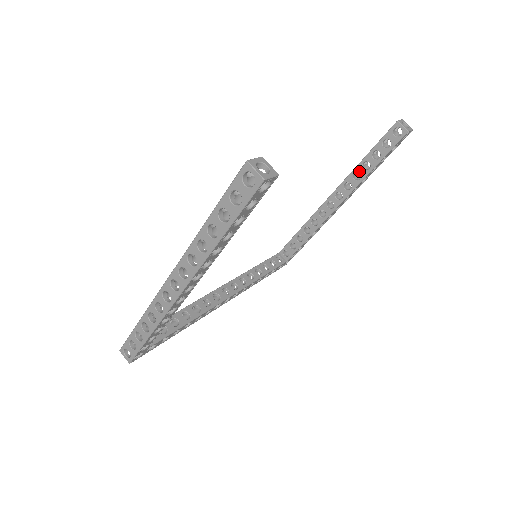
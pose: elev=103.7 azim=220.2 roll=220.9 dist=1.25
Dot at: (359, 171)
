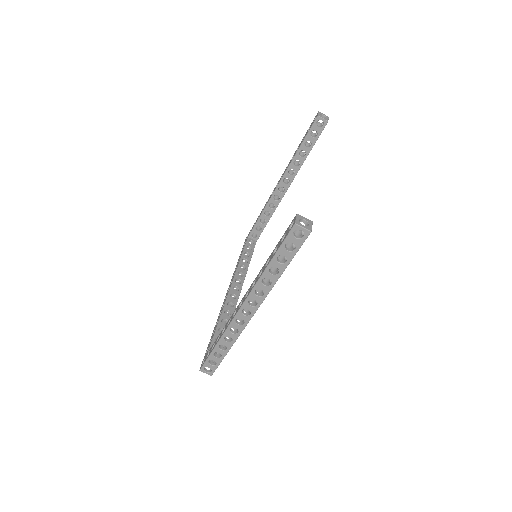
Dot at: (298, 159)
